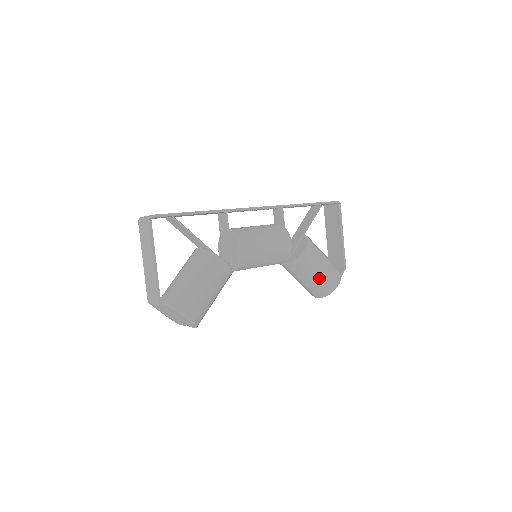
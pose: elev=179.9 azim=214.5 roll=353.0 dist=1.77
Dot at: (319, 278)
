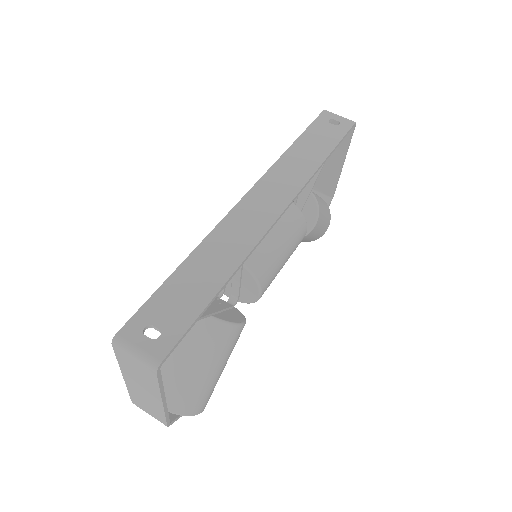
Dot at: (314, 237)
